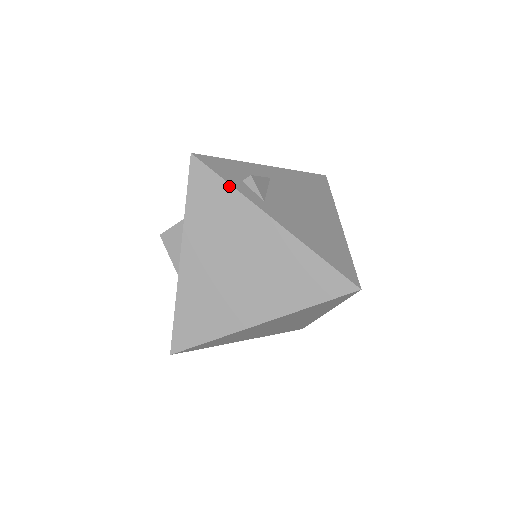
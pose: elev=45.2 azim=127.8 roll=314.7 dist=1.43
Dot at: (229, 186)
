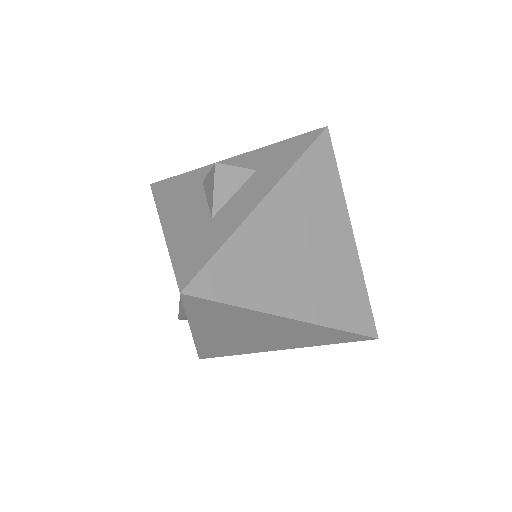
Dot at: (339, 179)
